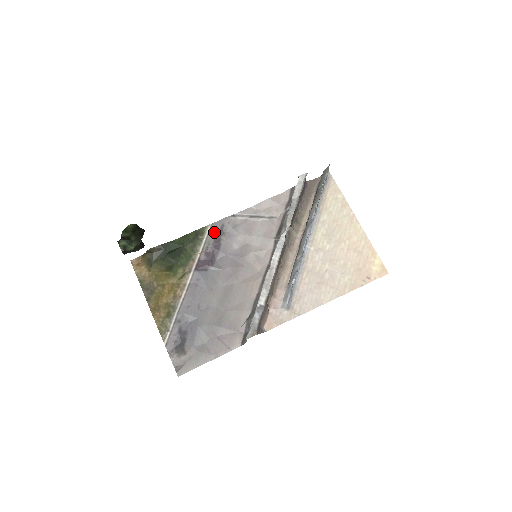
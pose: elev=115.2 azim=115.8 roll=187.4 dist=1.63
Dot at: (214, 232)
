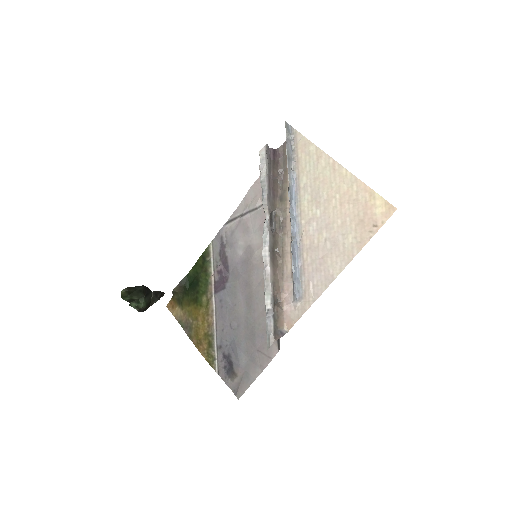
Dot at: (217, 248)
